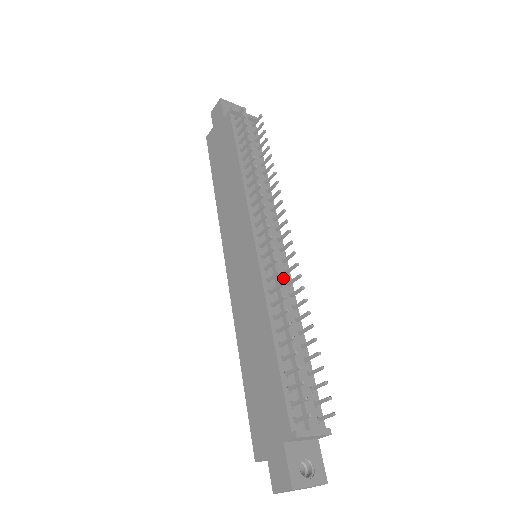
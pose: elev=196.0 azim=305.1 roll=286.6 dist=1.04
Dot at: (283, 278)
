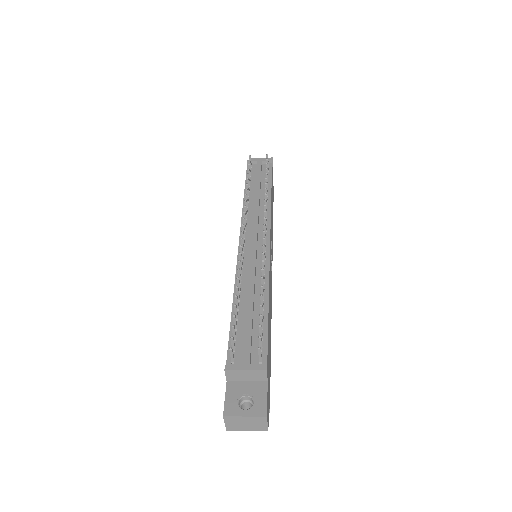
Dot at: (260, 262)
